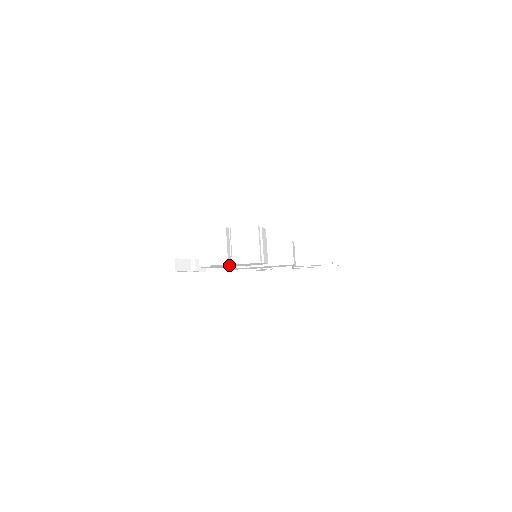
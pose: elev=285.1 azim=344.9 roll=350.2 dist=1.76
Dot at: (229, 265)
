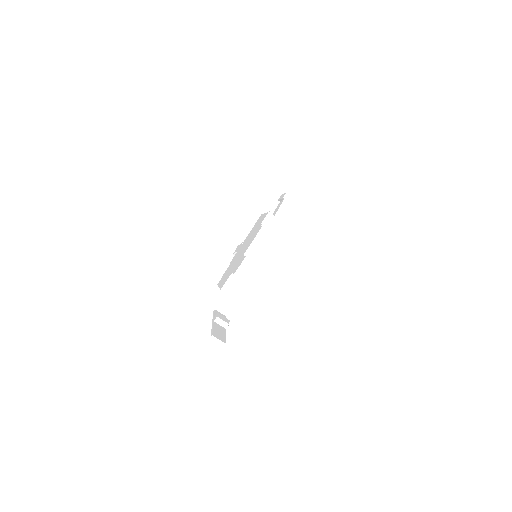
Dot at: occluded
